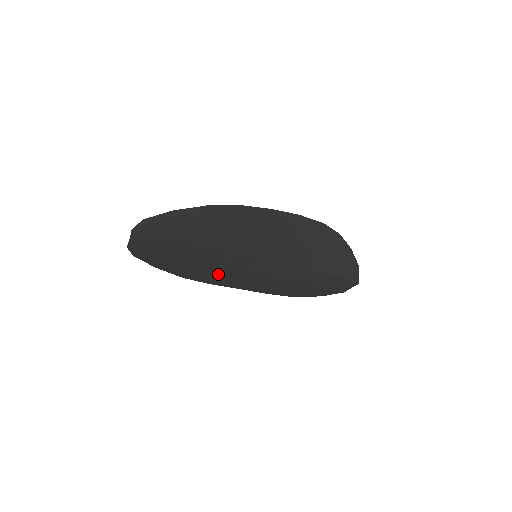
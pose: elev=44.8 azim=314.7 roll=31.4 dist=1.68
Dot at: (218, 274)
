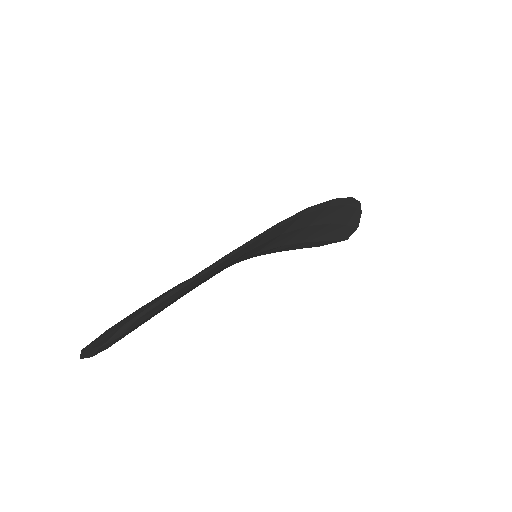
Dot at: occluded
